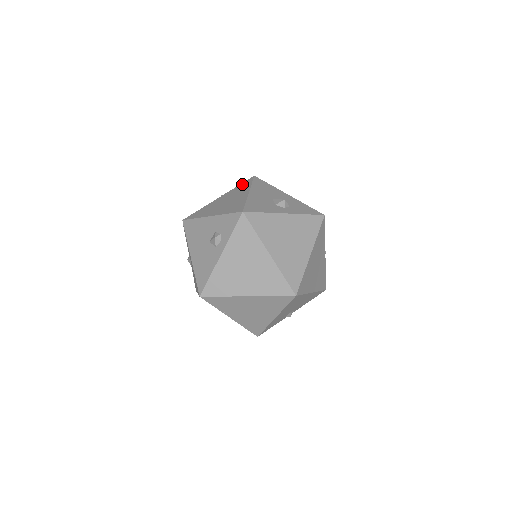
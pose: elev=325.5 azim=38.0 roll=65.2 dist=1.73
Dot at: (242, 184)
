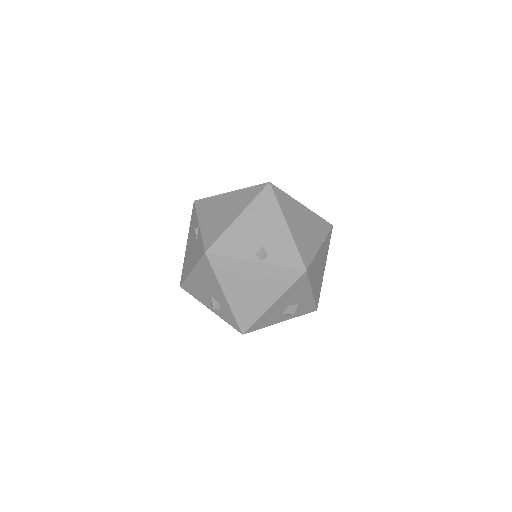
Dot at: (286, 272)
